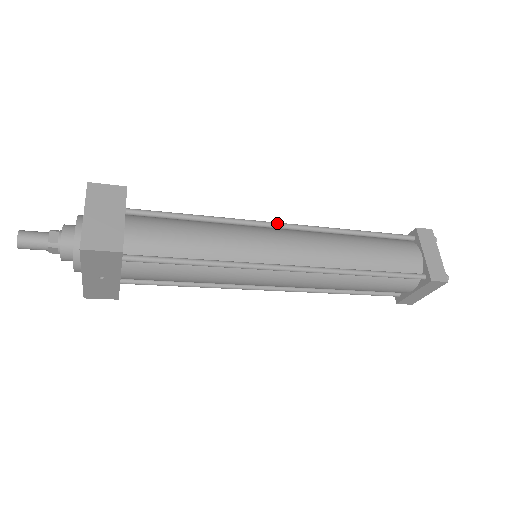
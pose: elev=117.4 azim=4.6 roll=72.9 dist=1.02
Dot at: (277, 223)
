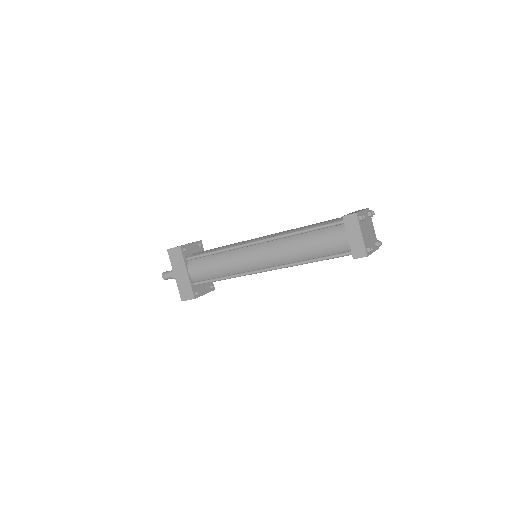
Dot at: occluded
